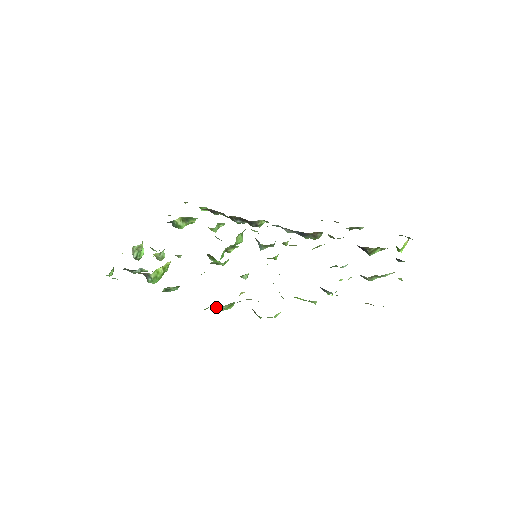
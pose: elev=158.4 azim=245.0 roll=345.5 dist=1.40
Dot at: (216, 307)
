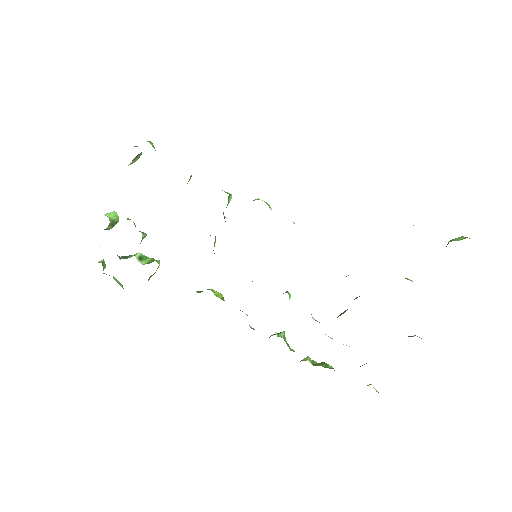
Dot at: occluded
